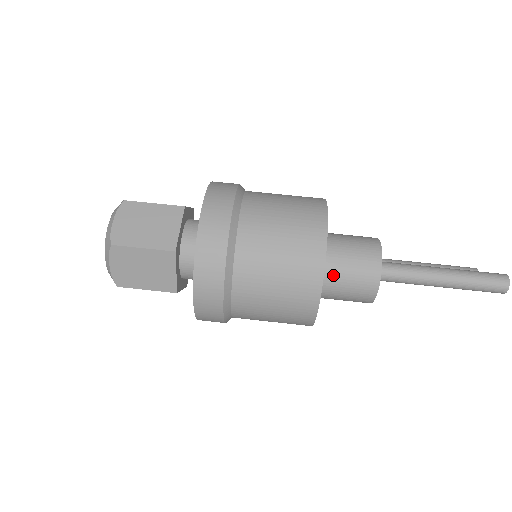
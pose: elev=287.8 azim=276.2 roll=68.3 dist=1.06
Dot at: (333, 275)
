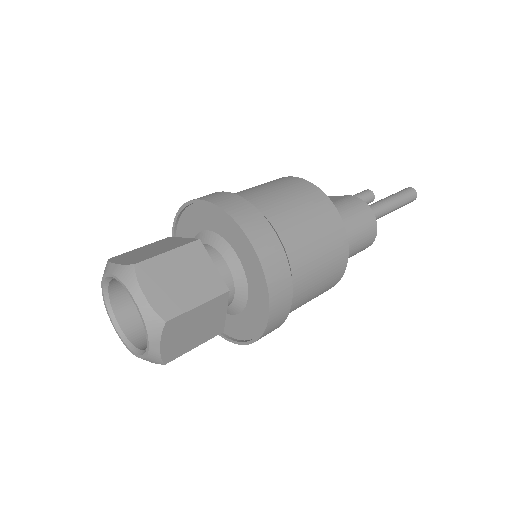
Dot at: (353, 241)
